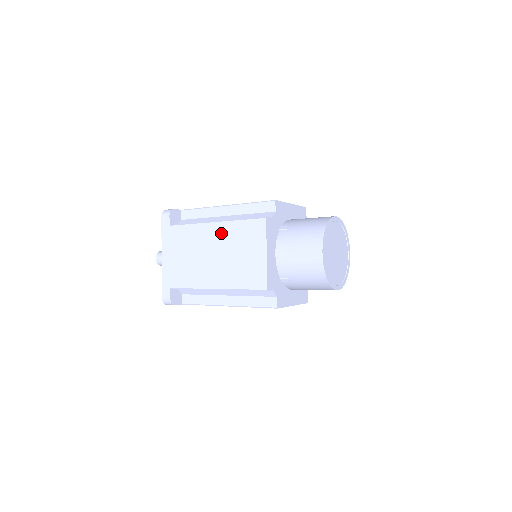
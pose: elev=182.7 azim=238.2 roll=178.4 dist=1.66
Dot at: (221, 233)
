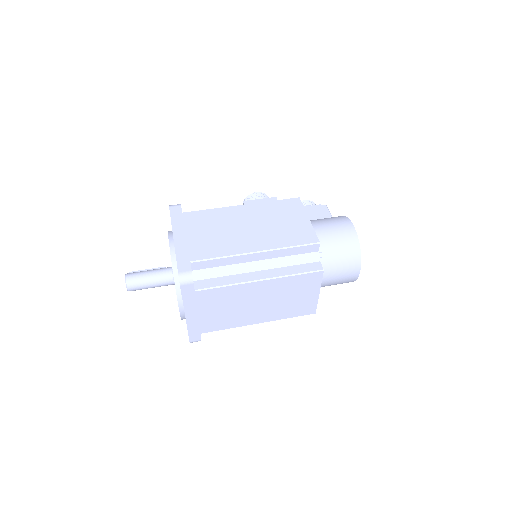
Dot at: (269, 288)
